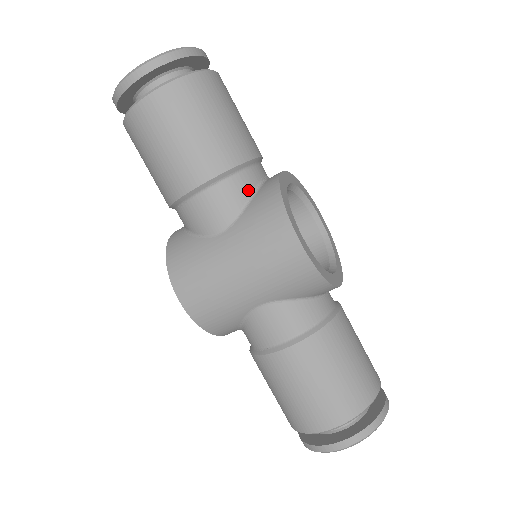
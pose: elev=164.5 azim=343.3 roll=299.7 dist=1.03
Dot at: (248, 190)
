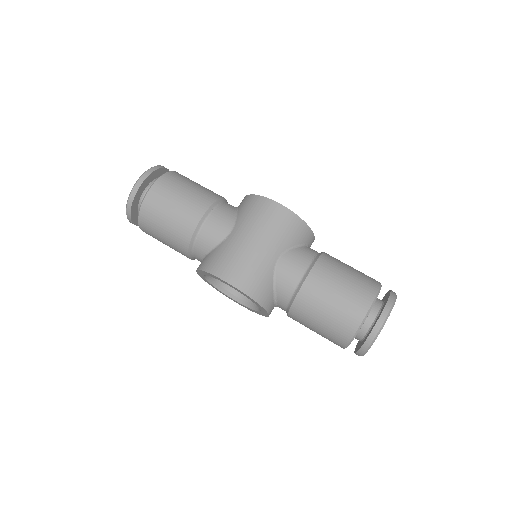
Dot at: (232, 209)
